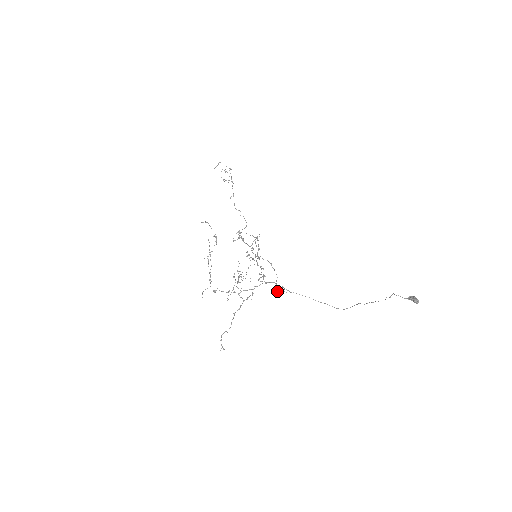
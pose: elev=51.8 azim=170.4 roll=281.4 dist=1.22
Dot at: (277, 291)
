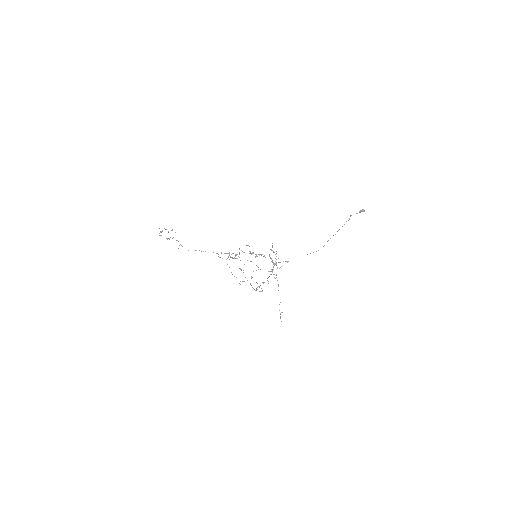
Dot at: occluded
